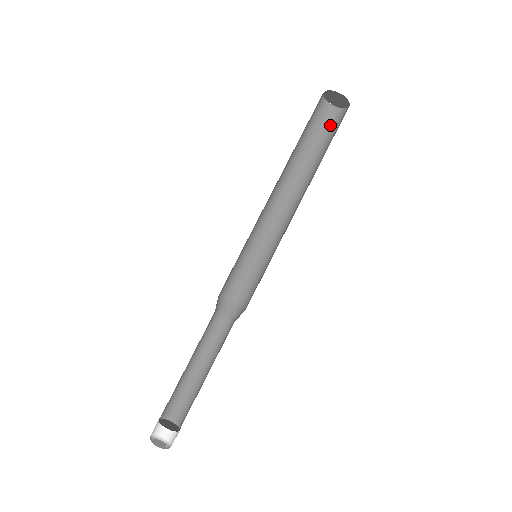
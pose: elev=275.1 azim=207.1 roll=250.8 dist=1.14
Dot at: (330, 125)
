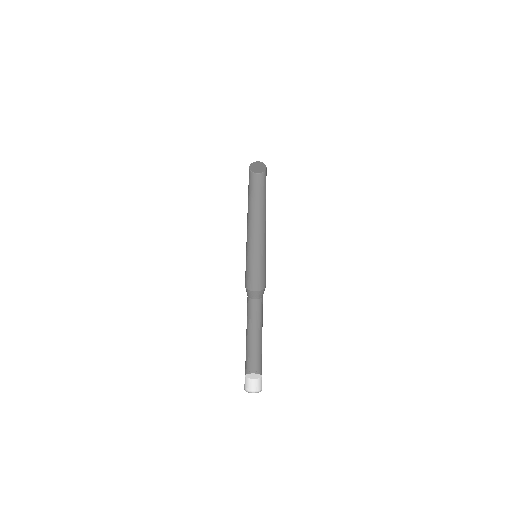
Dot at: (255, 182)
